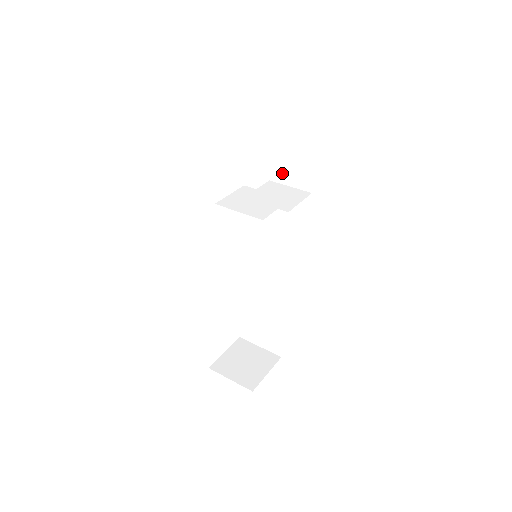
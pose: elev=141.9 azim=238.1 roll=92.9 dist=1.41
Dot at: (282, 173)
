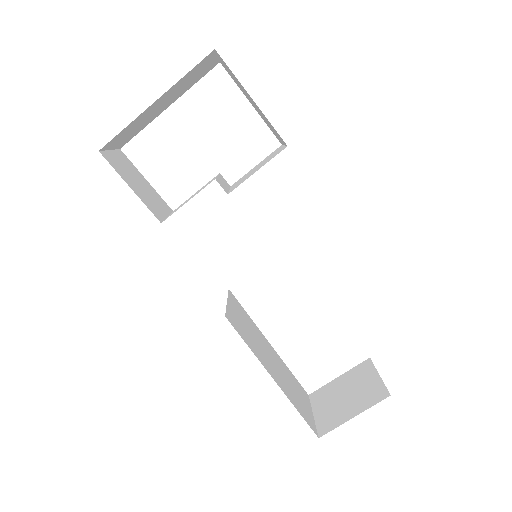
Dot at: (273, 131)
